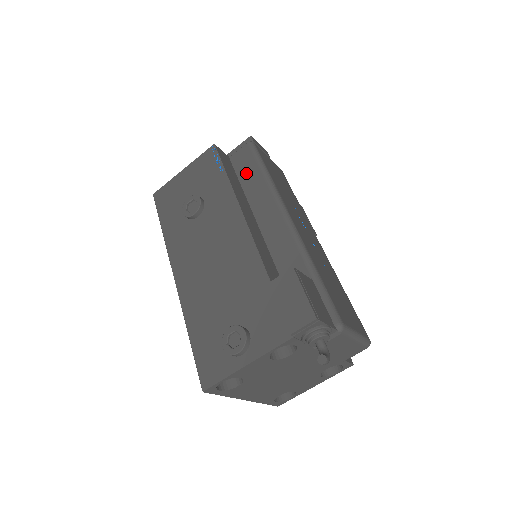
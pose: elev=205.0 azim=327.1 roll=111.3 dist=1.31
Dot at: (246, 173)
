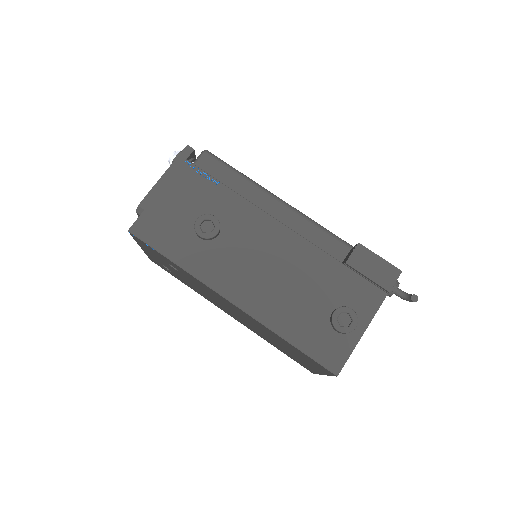
Dot at: (224, 181)
